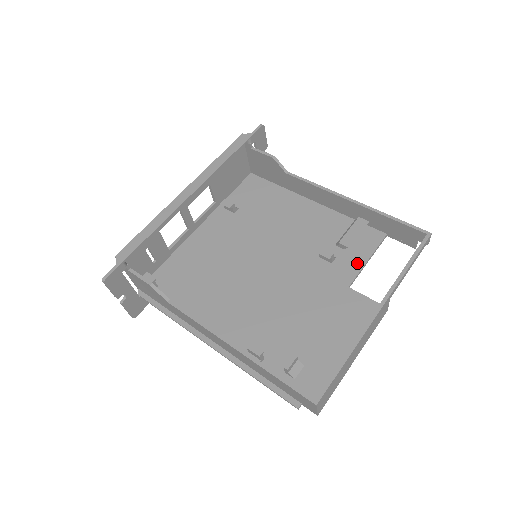
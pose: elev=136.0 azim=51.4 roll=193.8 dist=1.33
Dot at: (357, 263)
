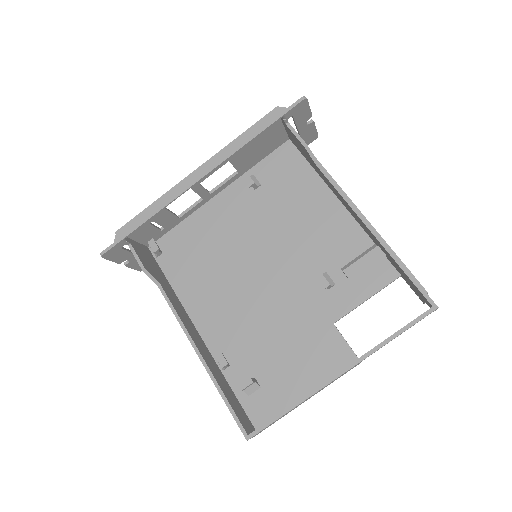
Dot at: (353, 299)
